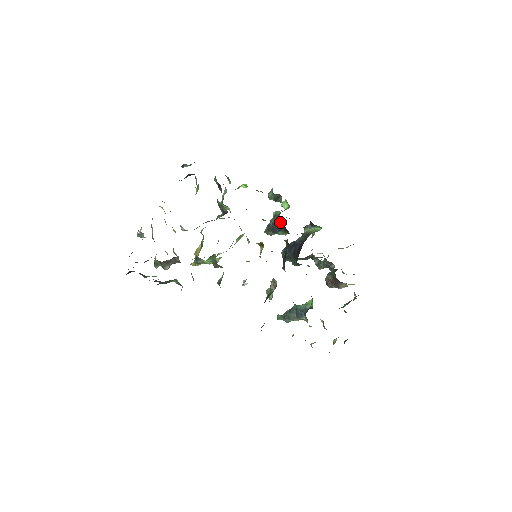
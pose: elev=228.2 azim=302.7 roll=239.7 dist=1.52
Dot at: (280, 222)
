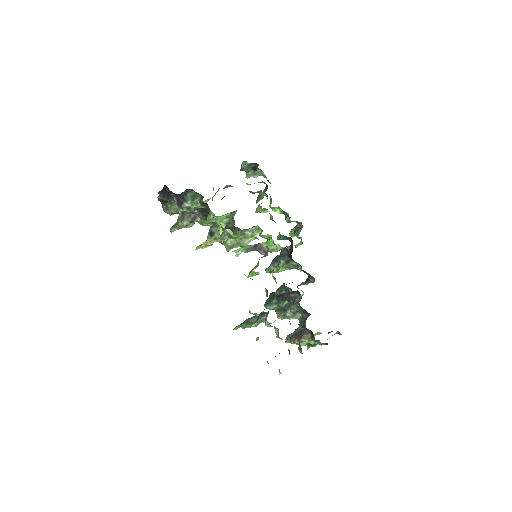
Dot at: occluded
